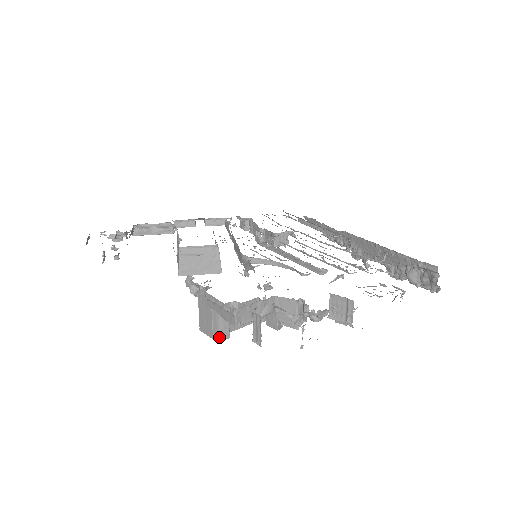
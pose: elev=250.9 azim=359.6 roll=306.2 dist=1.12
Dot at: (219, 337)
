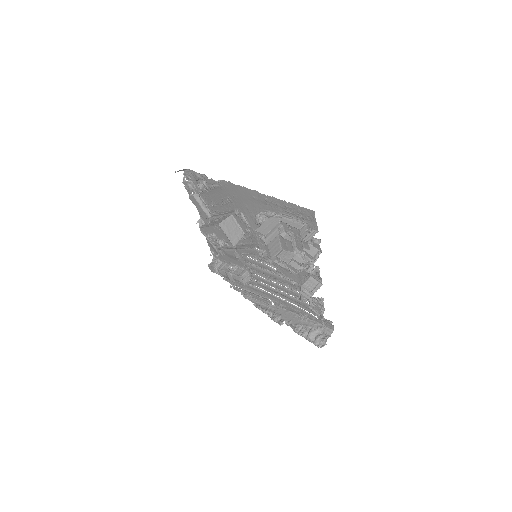
Dot at: (264, 239)
